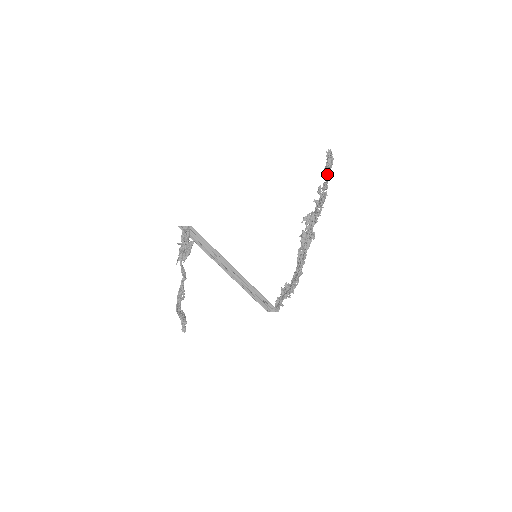
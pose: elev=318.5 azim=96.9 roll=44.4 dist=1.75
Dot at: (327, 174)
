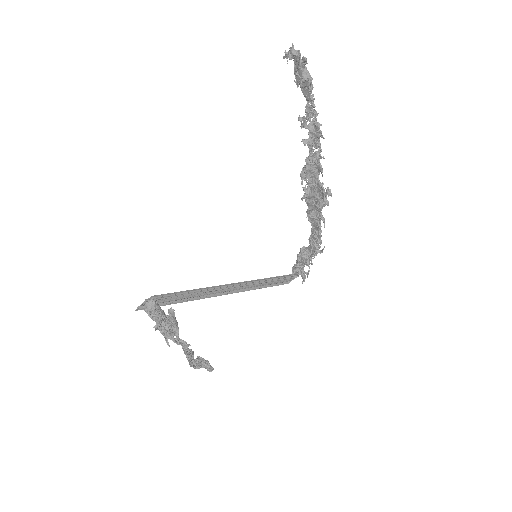
Dot at: (308, 94)
